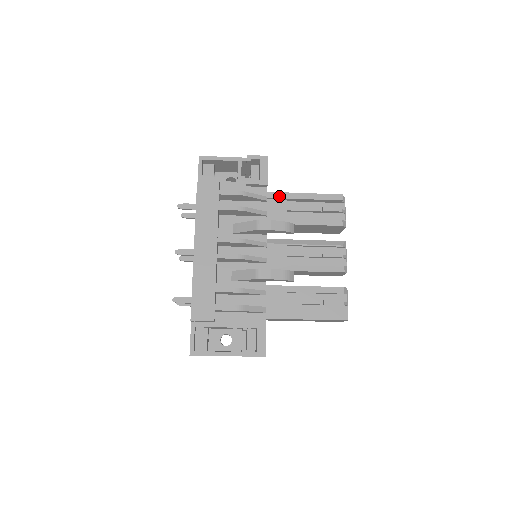
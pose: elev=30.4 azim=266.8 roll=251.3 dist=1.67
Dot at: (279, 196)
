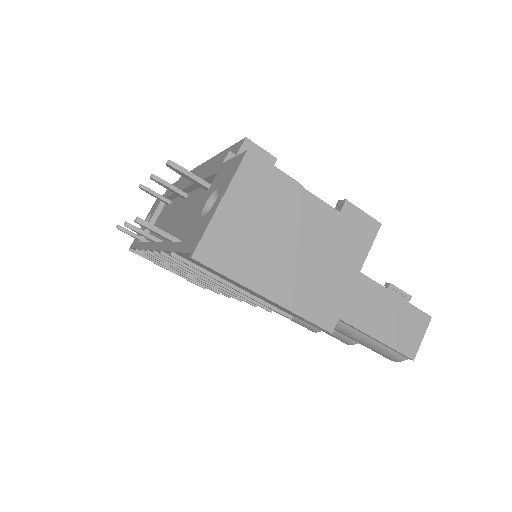
Dot at: occluded
